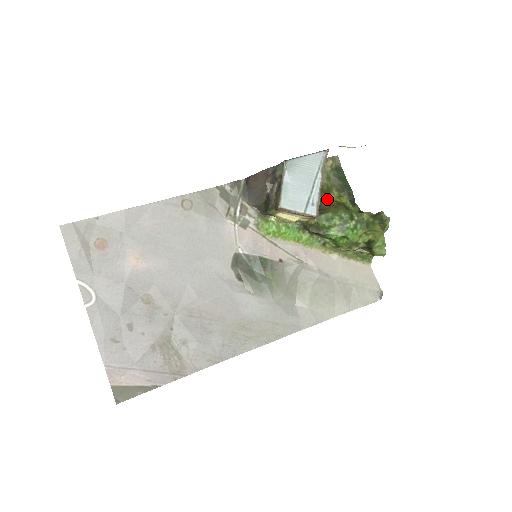
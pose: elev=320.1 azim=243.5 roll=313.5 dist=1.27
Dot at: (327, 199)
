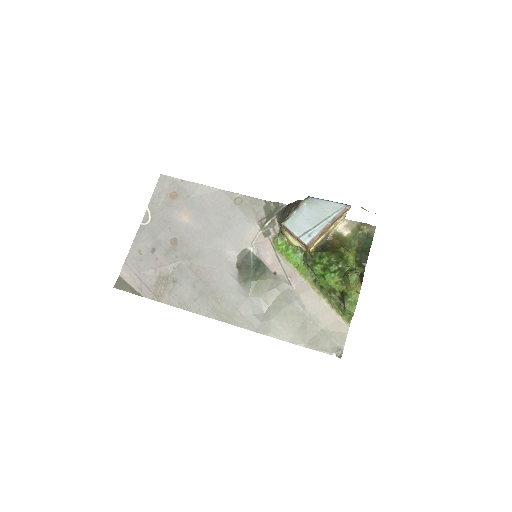
Dot at: (337, 248)
